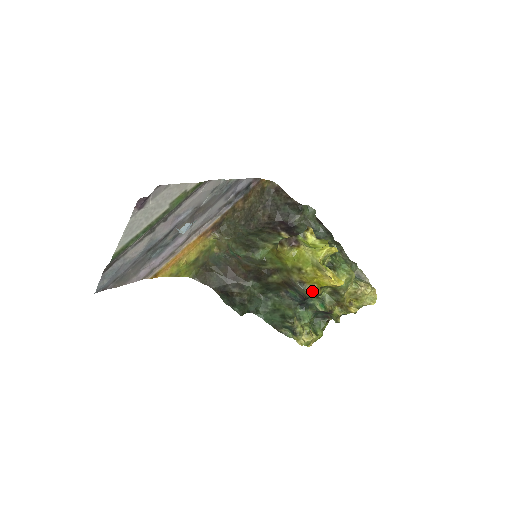
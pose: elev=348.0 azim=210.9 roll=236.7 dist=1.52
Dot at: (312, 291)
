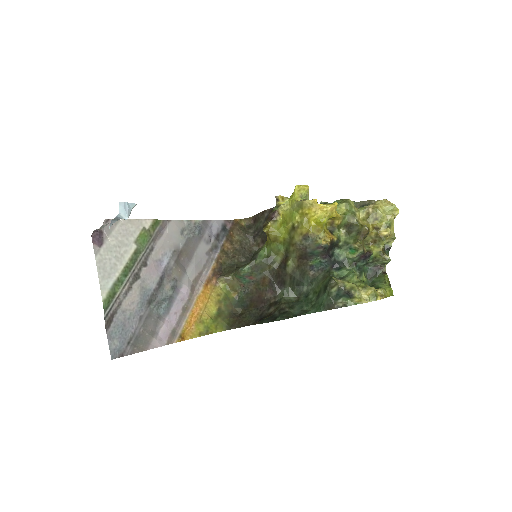
Dot at: (321, 236)
